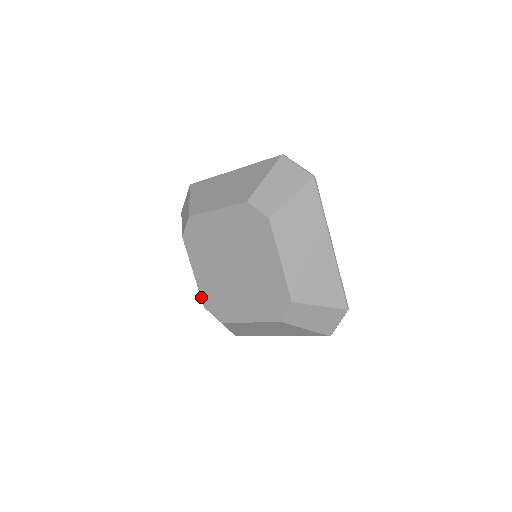
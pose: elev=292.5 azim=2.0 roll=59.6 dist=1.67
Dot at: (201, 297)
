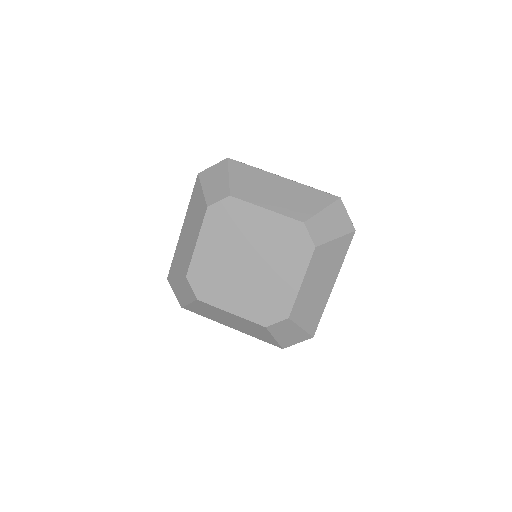
Dot at: (255, 323)
